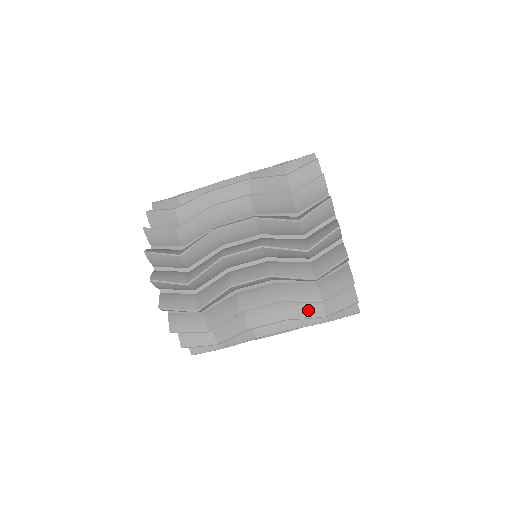
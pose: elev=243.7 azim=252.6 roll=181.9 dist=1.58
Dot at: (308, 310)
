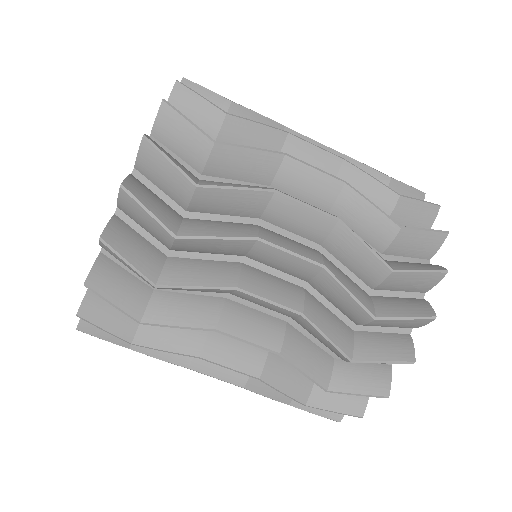
Dot at: occluded
